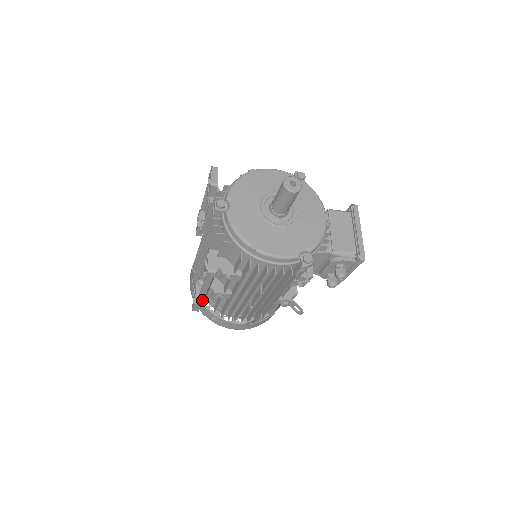
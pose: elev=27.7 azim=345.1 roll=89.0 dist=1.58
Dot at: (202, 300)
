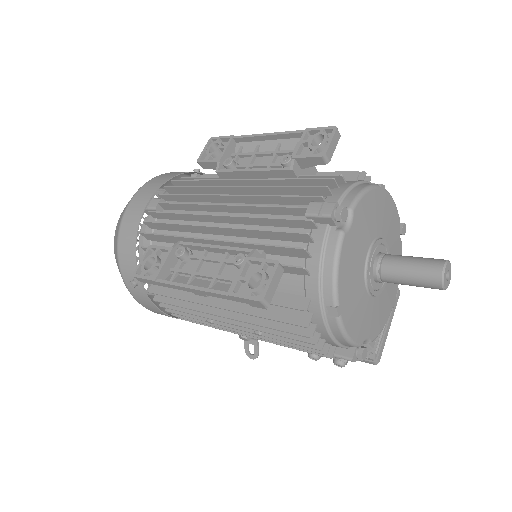
Dot at: (174, 287)
